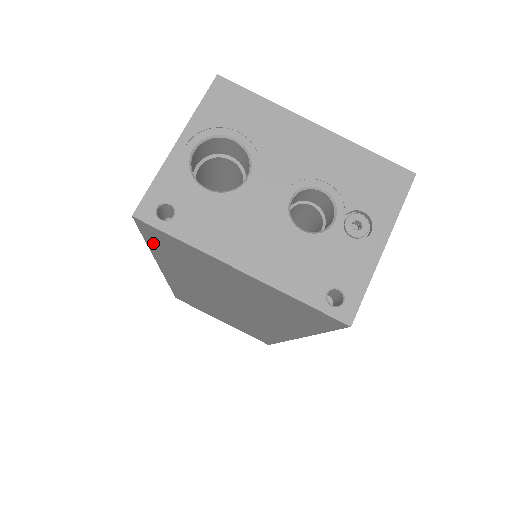
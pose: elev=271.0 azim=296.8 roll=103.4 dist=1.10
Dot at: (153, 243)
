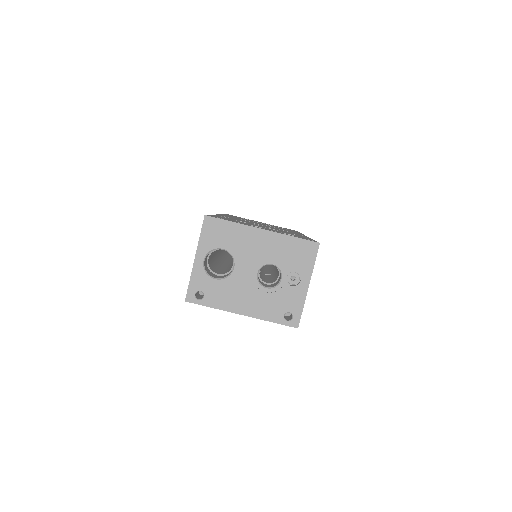
Dot at: occluded
